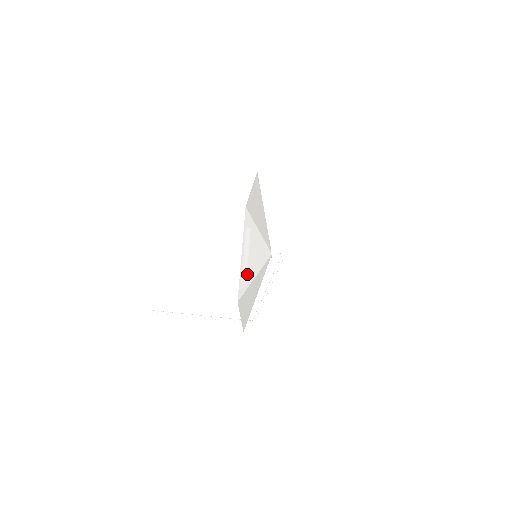
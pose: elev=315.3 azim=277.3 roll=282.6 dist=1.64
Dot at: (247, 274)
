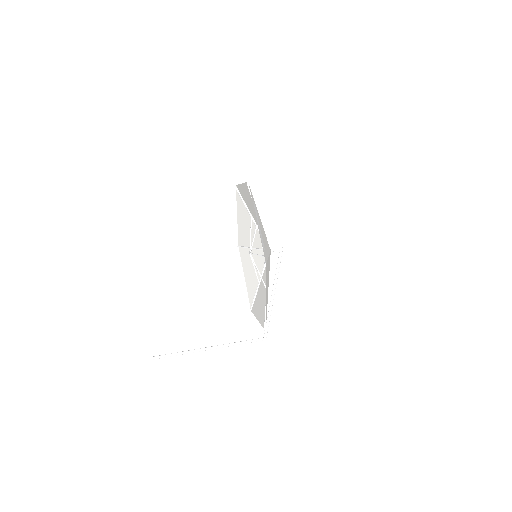
Dot at: (264, 246)
